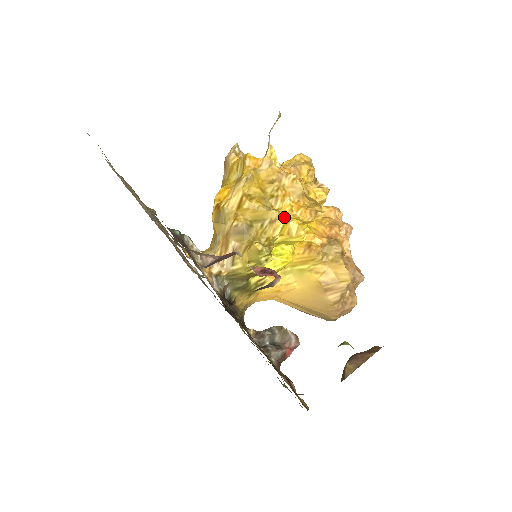
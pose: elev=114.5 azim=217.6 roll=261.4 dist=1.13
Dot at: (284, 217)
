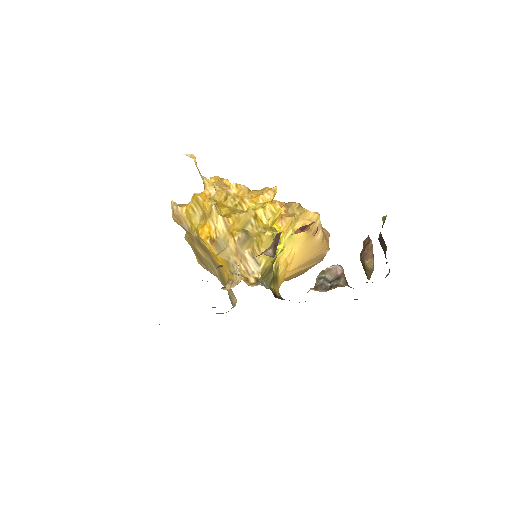
Dot at: (258, 208)
